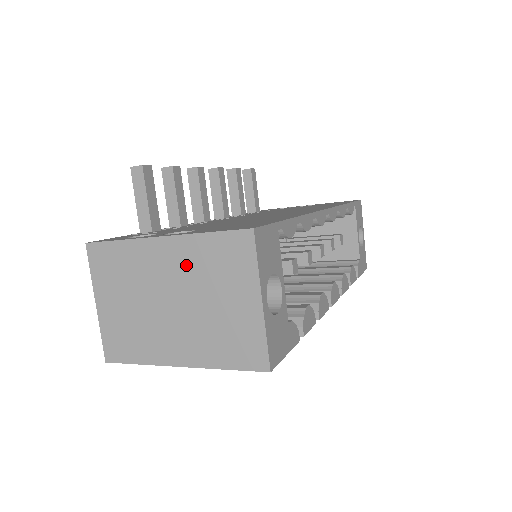
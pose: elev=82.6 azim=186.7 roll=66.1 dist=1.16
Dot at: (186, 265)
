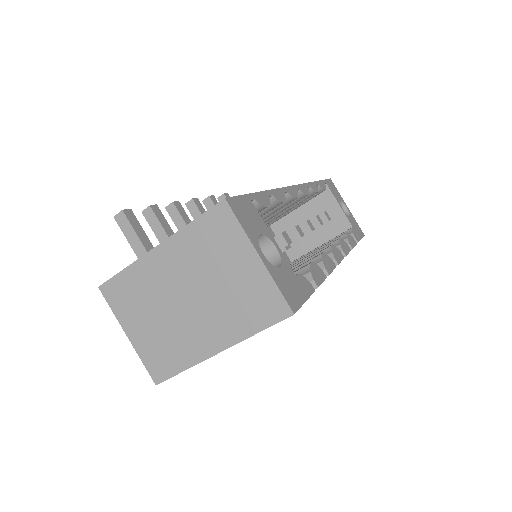
Dot at: (185, 260)
